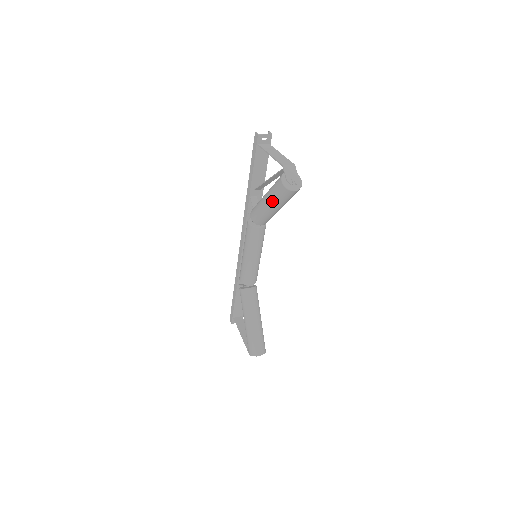
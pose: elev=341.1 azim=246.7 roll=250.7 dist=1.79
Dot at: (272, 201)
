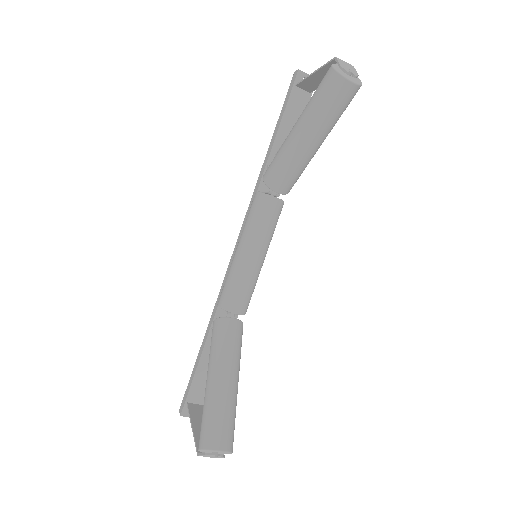
Dot at: (308, 117)
